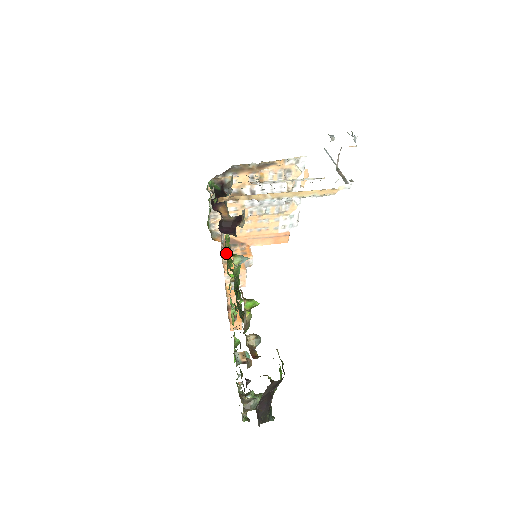
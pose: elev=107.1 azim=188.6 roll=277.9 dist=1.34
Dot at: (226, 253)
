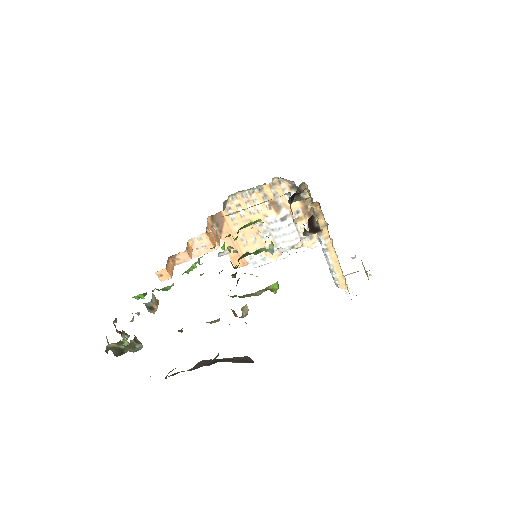
Dot at: (241, 227)
